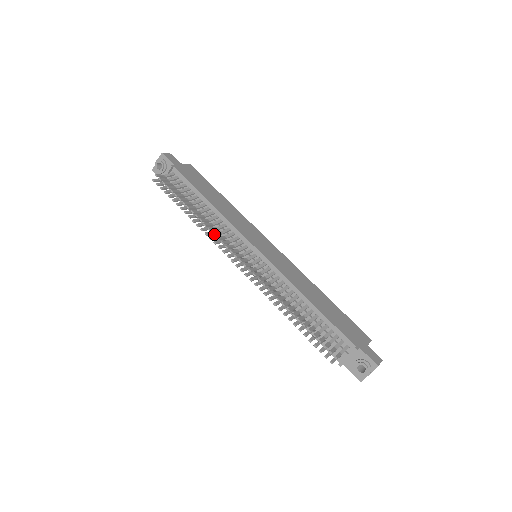
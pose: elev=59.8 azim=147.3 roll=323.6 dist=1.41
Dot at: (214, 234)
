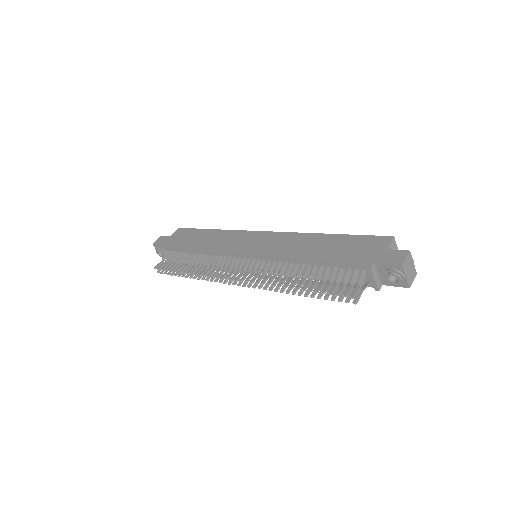
Dot at: (208, 276)
